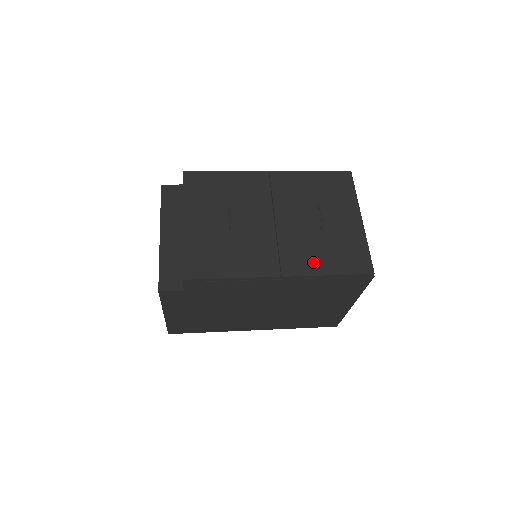
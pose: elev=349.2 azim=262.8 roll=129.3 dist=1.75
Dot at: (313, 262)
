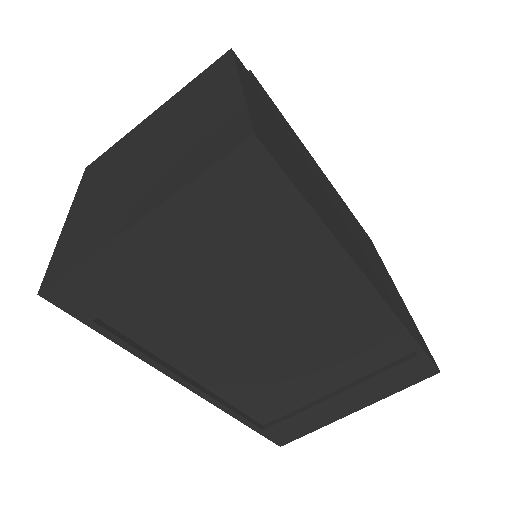
Dot at: occluded
